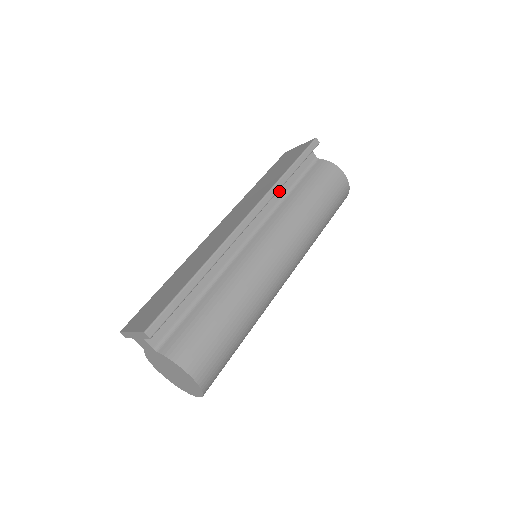
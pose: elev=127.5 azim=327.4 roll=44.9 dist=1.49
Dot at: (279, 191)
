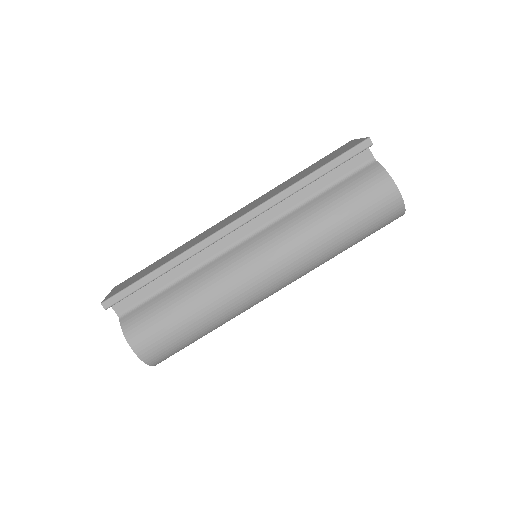
Dot at: (301, 194)
